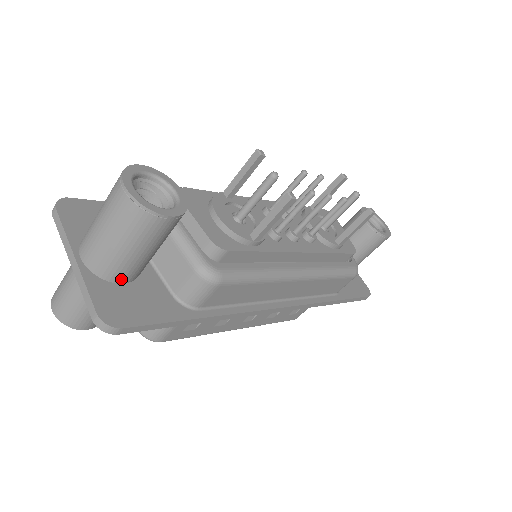
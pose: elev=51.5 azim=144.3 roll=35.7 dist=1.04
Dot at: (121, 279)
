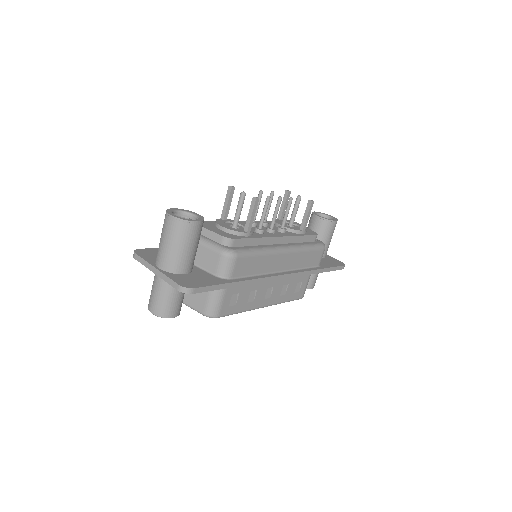
Dot at: (184, 271)
